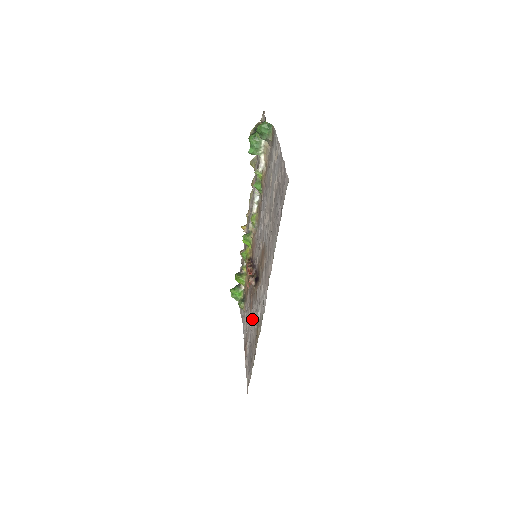
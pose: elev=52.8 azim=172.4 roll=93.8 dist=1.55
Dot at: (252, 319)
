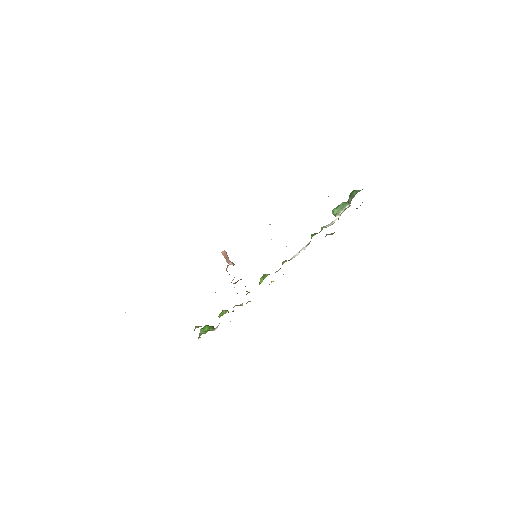
Dot at: occluded
